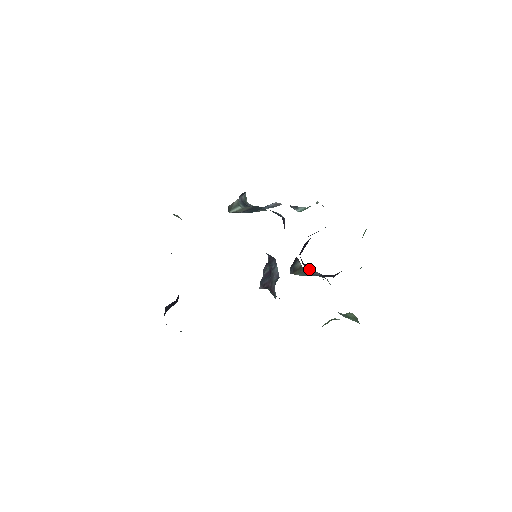
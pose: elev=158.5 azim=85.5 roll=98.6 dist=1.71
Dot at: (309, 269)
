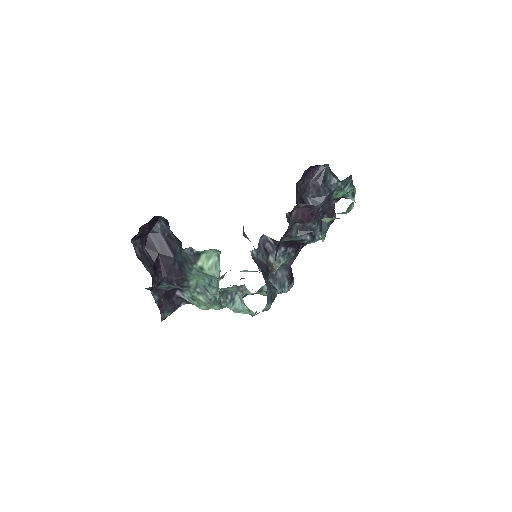
Dot at: occluded
